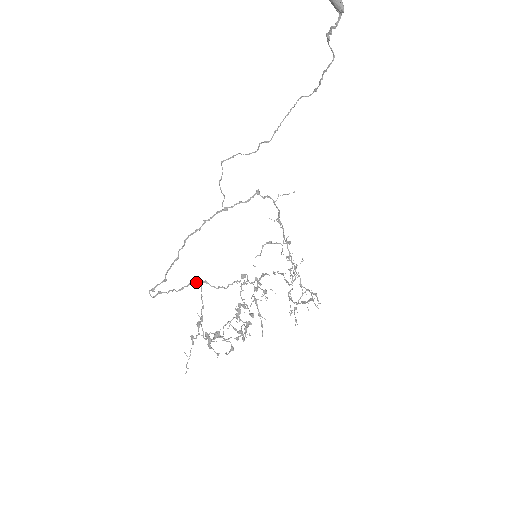
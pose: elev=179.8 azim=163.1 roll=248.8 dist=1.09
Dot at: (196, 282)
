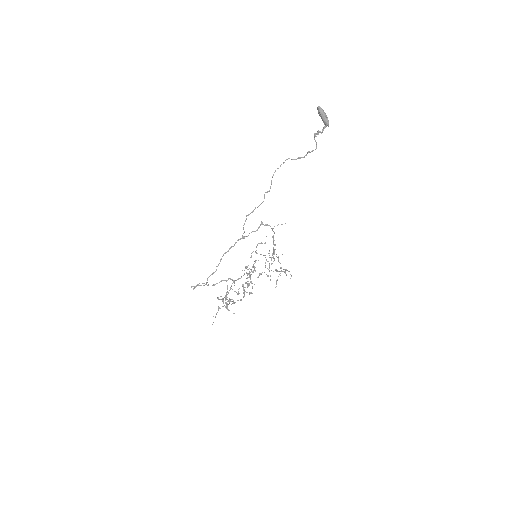
Dot at: (224, 280)
